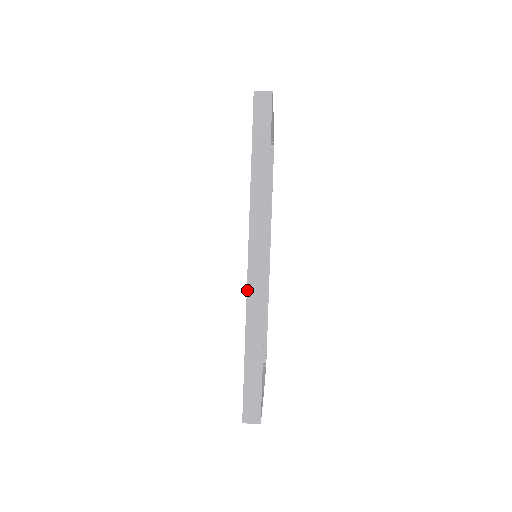
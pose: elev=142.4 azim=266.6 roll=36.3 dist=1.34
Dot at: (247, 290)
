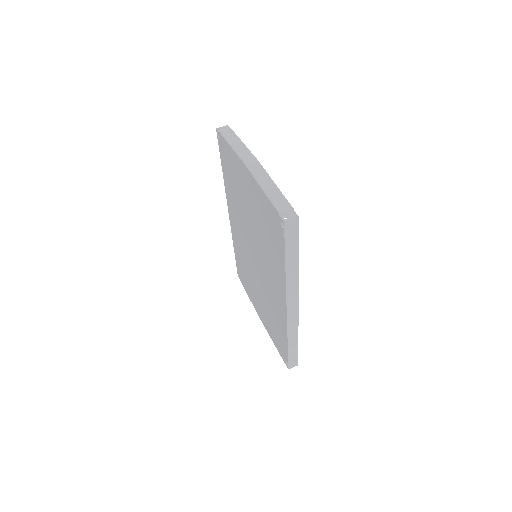
Dot at: (287, 323)
